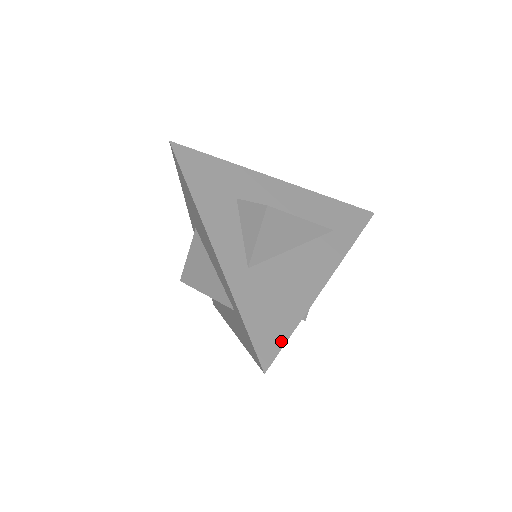
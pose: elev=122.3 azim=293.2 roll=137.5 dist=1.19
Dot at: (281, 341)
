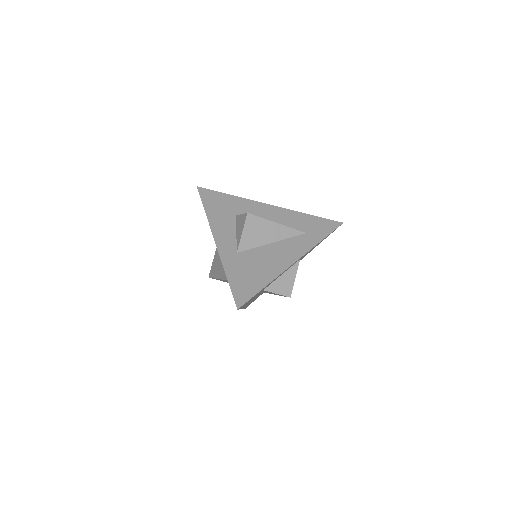
Dot at: (253, 293)
